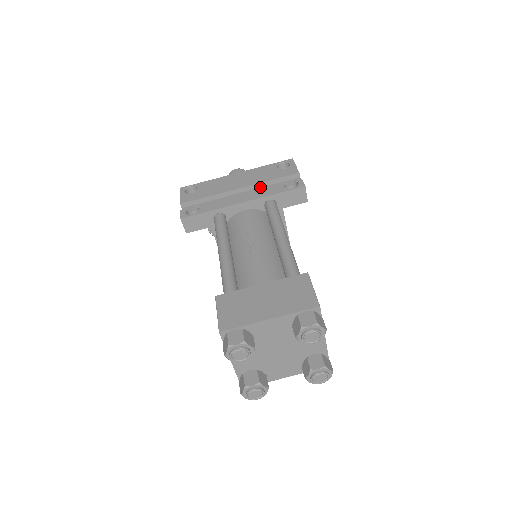
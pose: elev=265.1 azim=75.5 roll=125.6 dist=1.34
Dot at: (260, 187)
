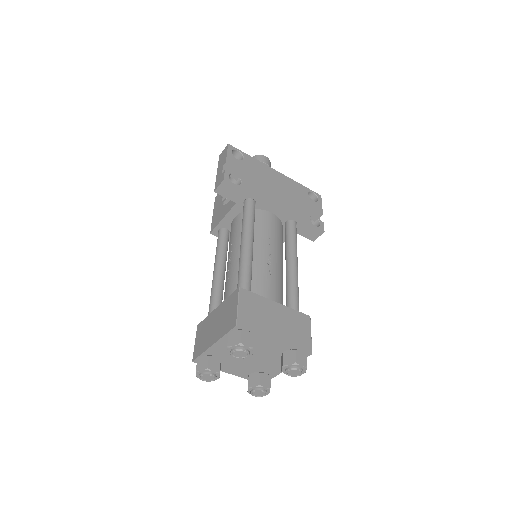
Dot at: (290, 201)
